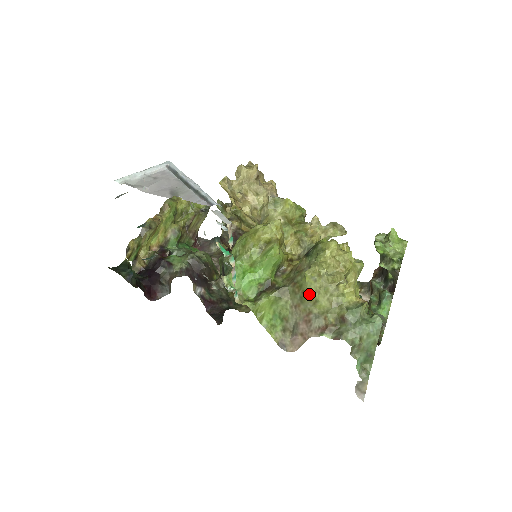
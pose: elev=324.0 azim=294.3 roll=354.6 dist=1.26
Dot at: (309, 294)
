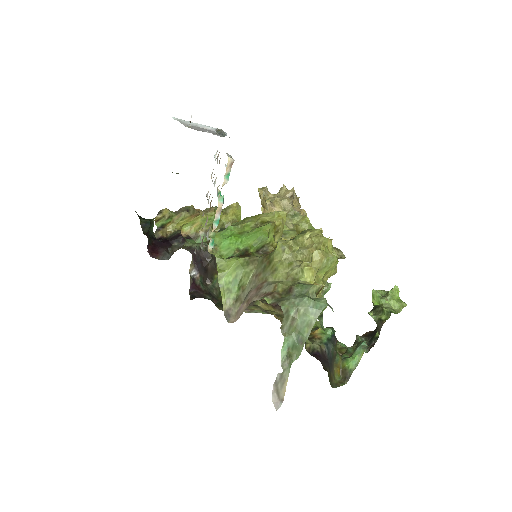
Dot at: (273, 262)
